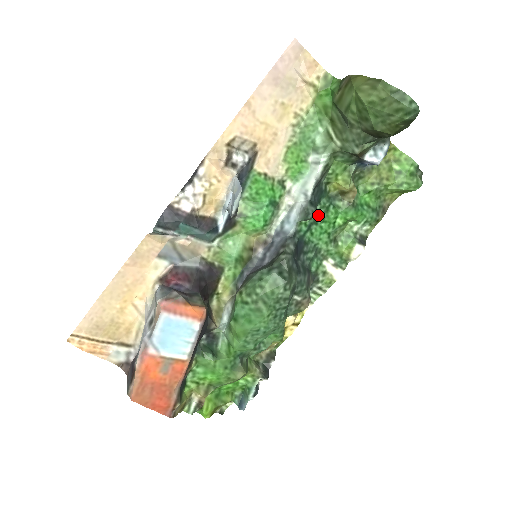
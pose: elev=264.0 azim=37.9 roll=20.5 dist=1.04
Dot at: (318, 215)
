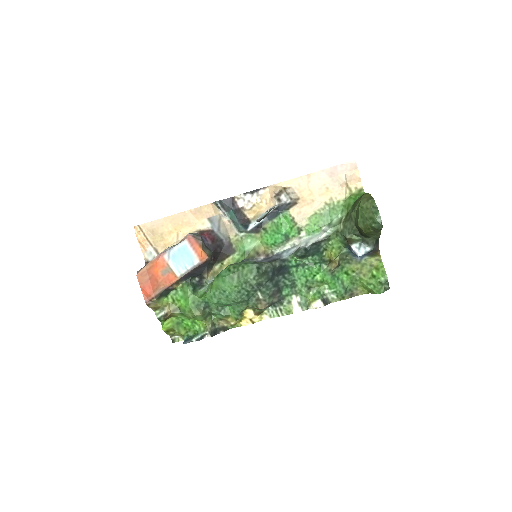
Dot at: (307, 262)
